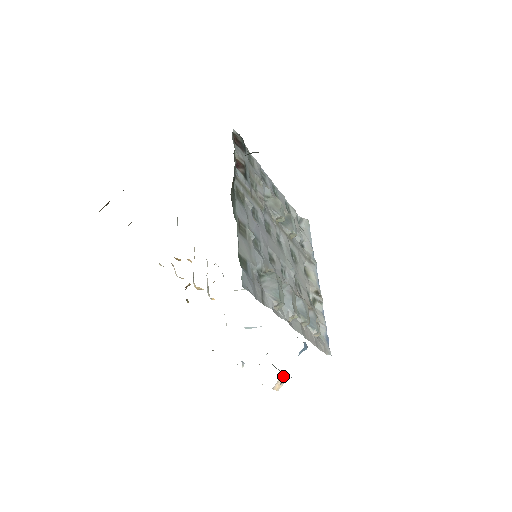
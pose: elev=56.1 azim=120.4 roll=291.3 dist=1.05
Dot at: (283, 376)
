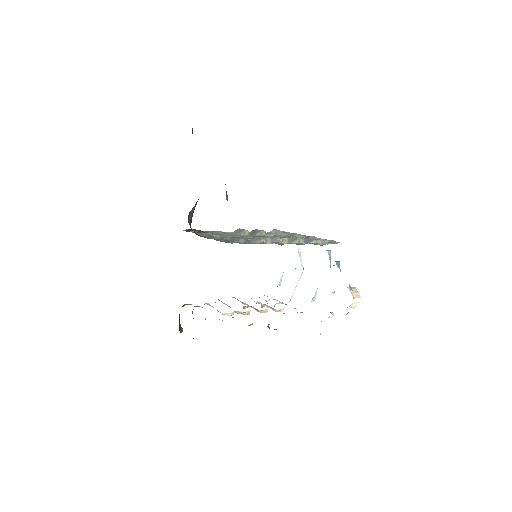
Dot at: occluded
